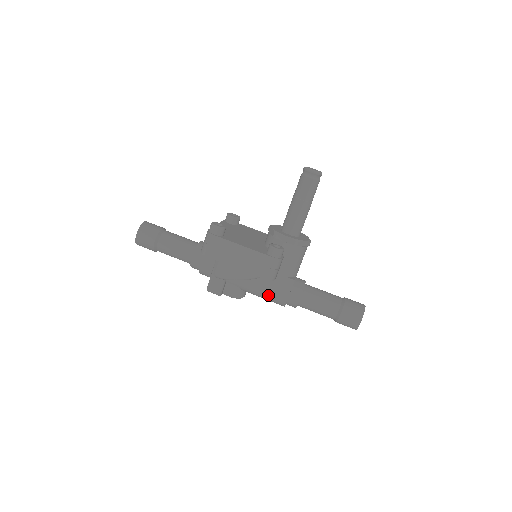
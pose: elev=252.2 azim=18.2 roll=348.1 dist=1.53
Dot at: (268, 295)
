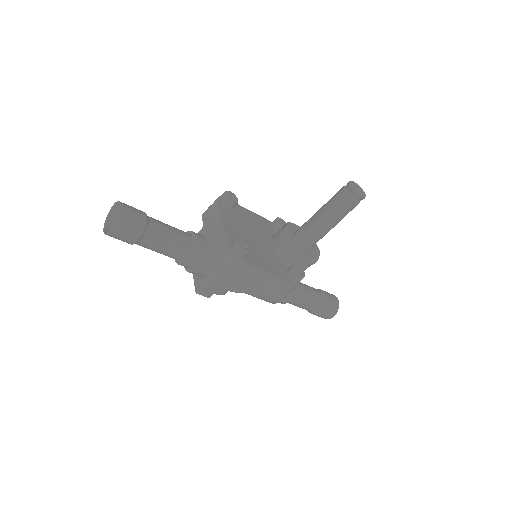
Dot at: (261, 297)
